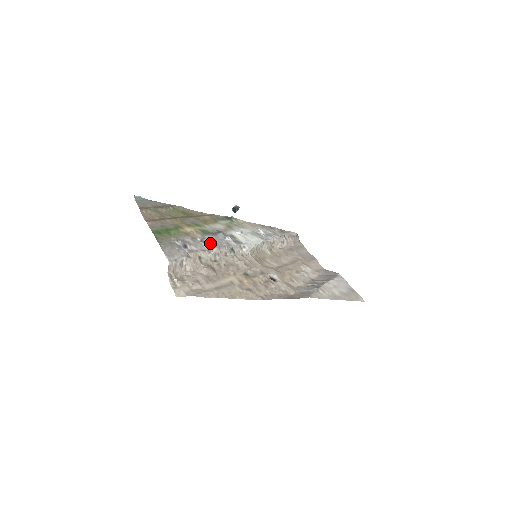
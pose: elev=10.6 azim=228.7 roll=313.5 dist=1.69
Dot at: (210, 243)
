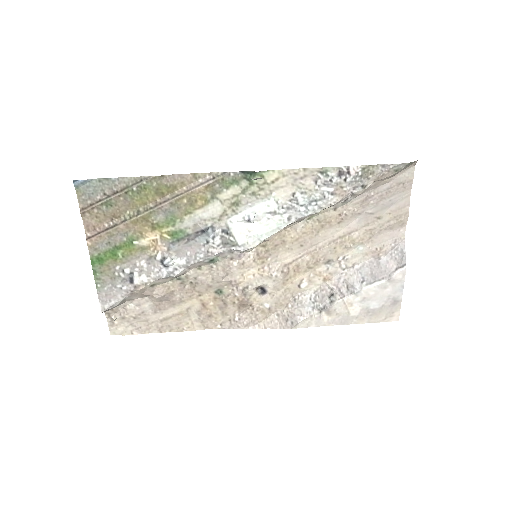
Dot at: (174, 263)
